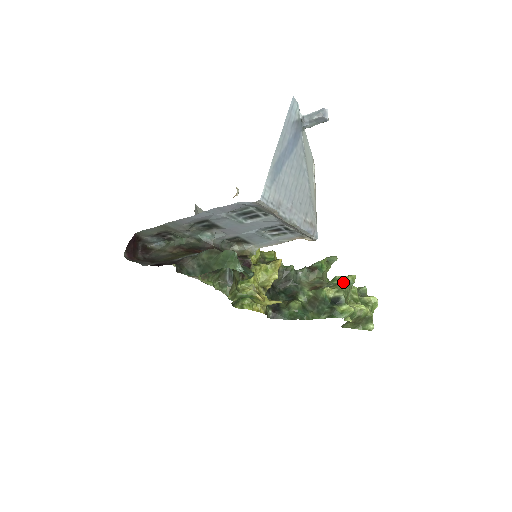
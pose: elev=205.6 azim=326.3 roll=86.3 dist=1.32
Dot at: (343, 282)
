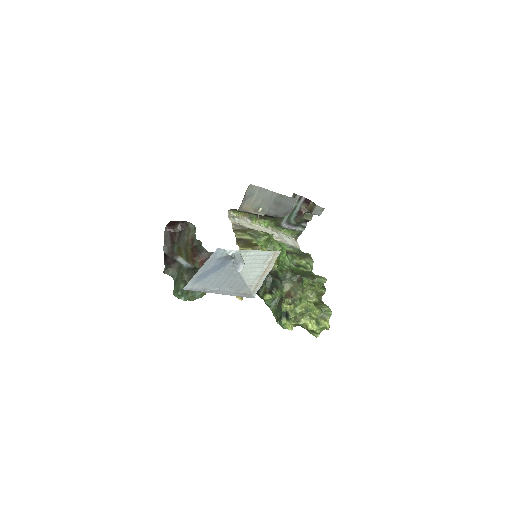
Dot at: (305, 306)
